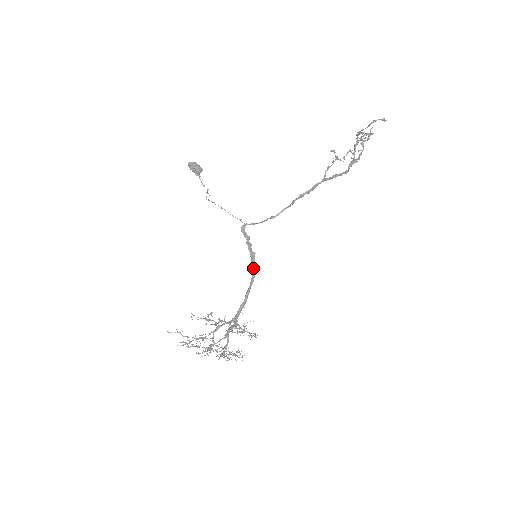
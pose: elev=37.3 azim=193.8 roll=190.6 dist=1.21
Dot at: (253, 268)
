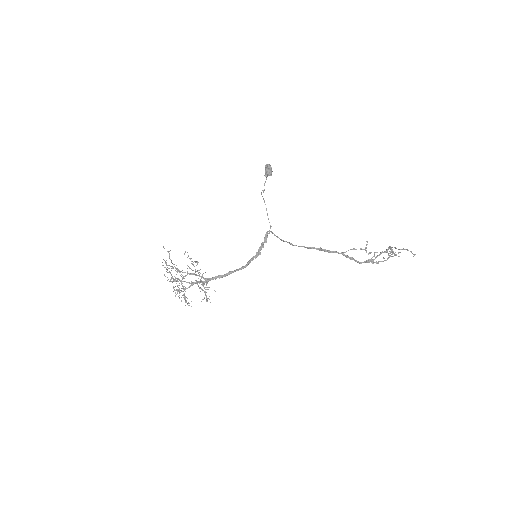
Dot at: (250, 262)
